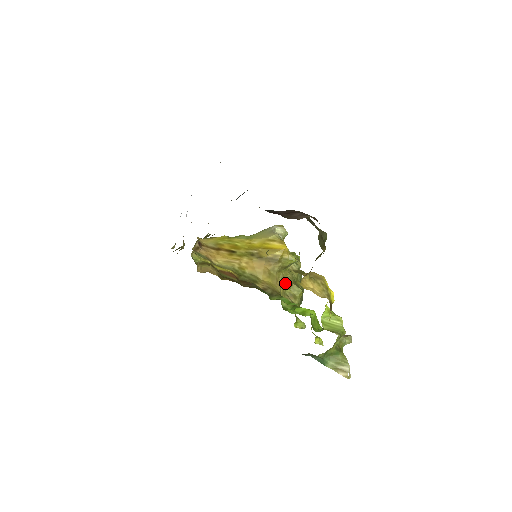
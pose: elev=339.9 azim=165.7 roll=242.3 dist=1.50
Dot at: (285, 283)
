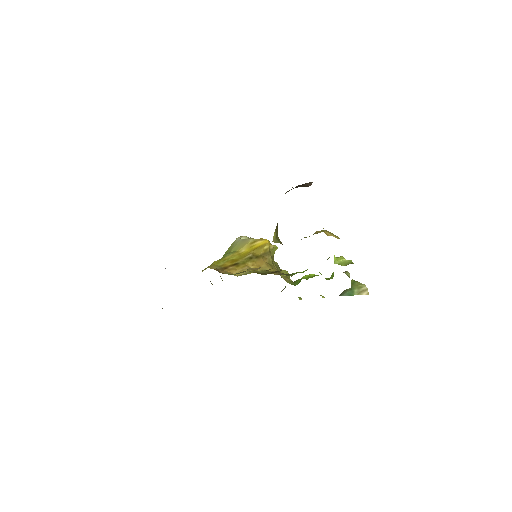
Dot at: (278, 270)
